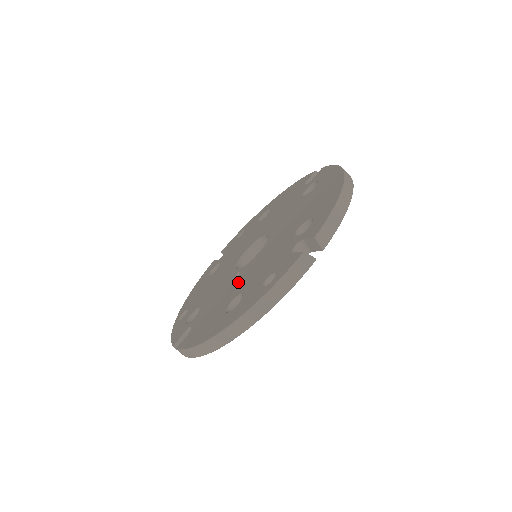
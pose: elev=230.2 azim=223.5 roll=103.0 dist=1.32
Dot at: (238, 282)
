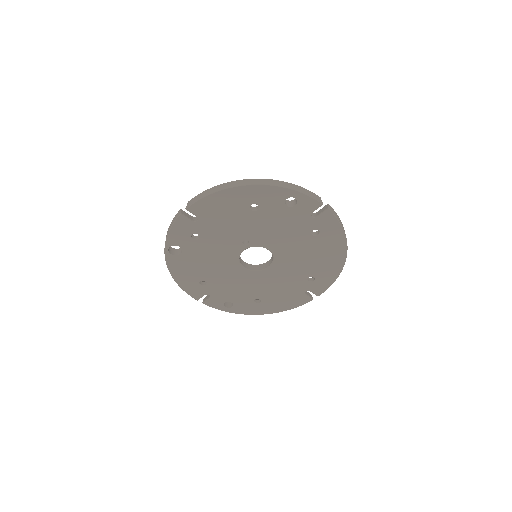
Dot at: occluded
